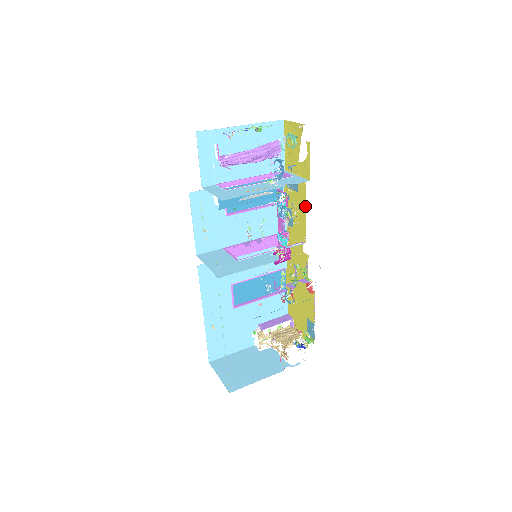
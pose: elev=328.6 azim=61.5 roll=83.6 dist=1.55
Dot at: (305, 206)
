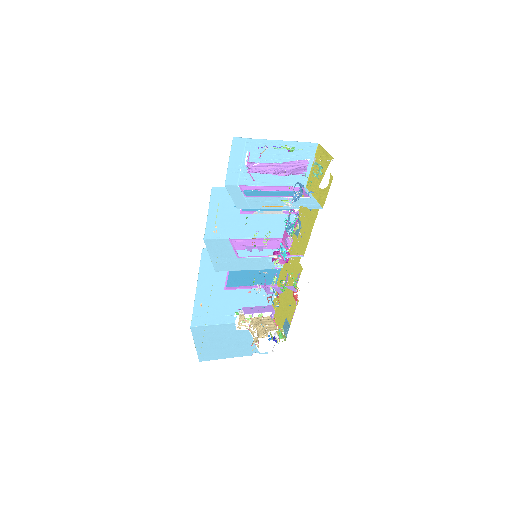
Dot at: occluded
